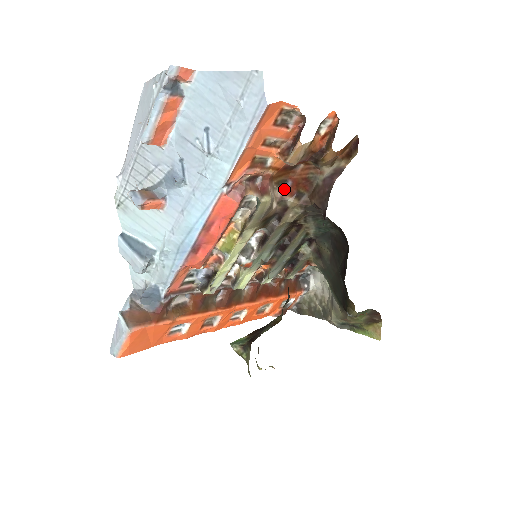
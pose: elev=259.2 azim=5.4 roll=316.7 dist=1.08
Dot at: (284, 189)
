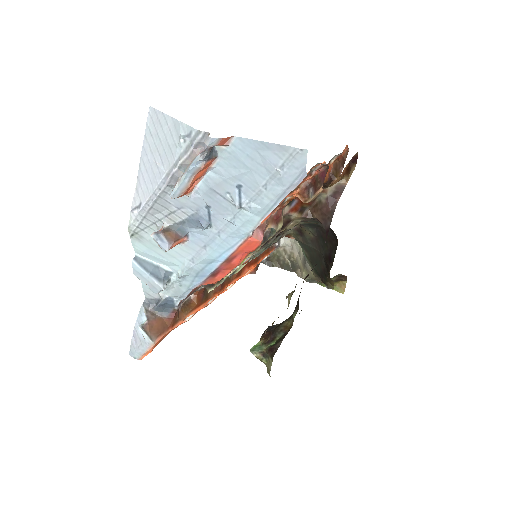
Dot at: (290, 207)
